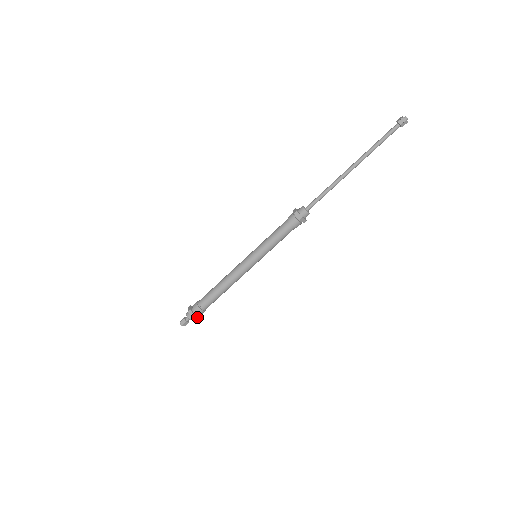
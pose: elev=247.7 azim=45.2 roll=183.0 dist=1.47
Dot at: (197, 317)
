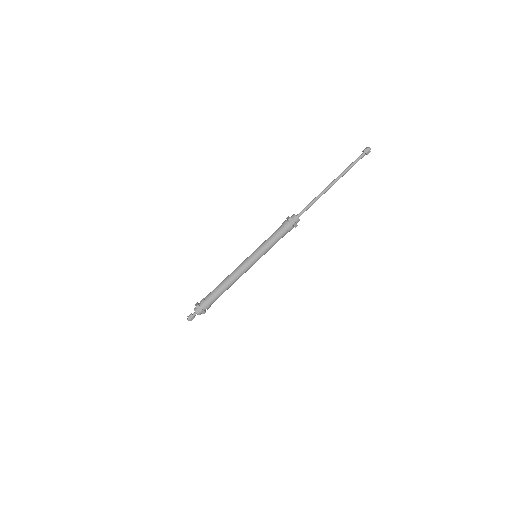
Dot at: (204, 311)
